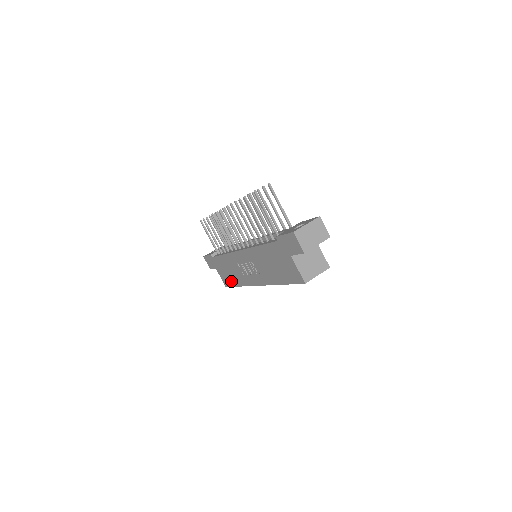
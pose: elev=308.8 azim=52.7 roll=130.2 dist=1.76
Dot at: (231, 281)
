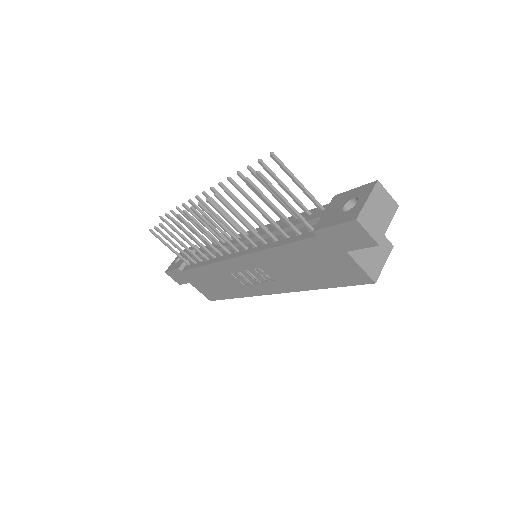
Dot at: (220, 294)
